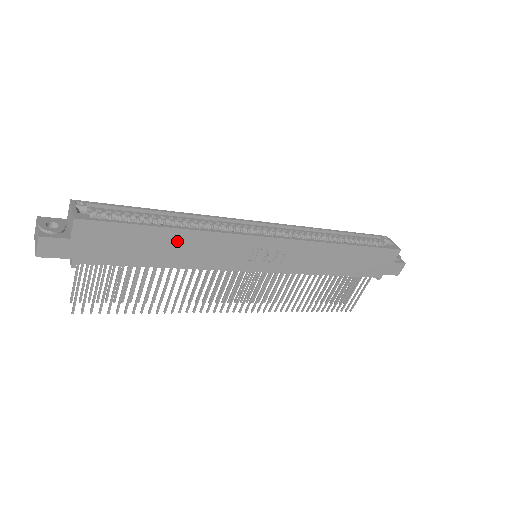
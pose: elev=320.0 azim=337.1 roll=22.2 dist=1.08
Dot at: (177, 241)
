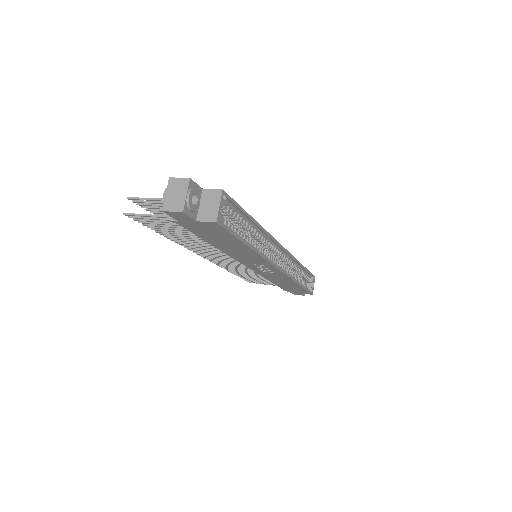
Dot at: (240, 248)
